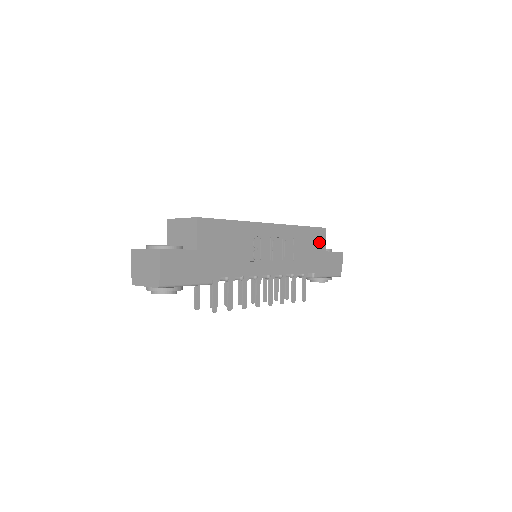
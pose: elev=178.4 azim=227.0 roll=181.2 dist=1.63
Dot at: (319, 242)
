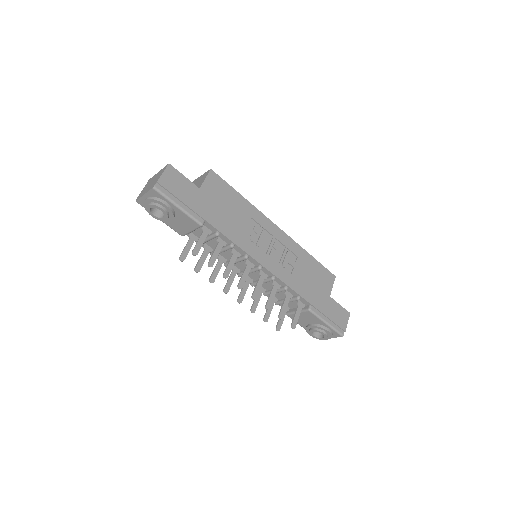
Dot at: (325, 282)
